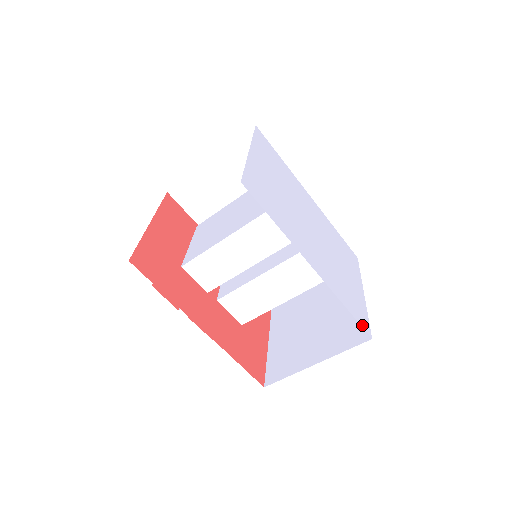
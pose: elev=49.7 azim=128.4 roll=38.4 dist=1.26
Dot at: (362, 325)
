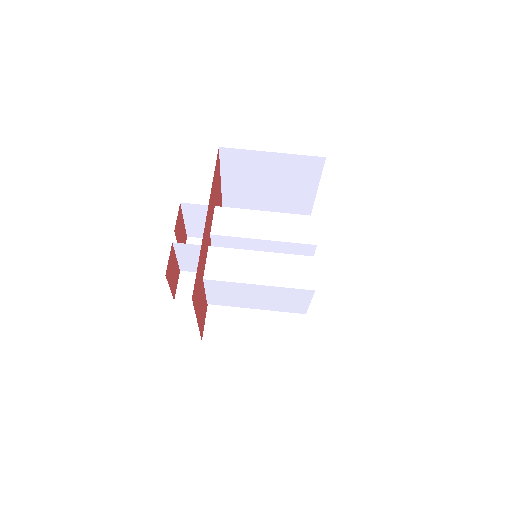
Dot at: occluded
